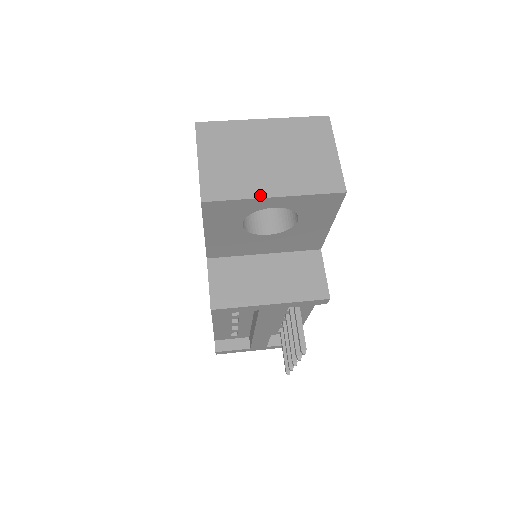
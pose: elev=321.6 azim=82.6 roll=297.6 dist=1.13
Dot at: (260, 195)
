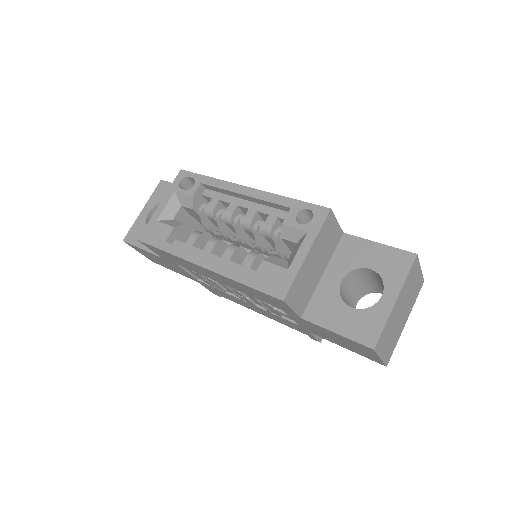
Dot at: occluded
